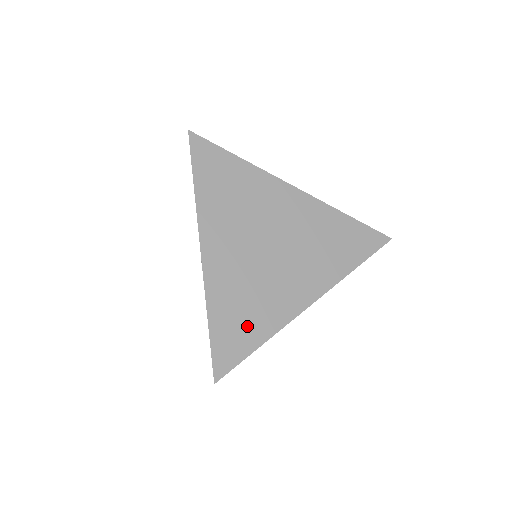
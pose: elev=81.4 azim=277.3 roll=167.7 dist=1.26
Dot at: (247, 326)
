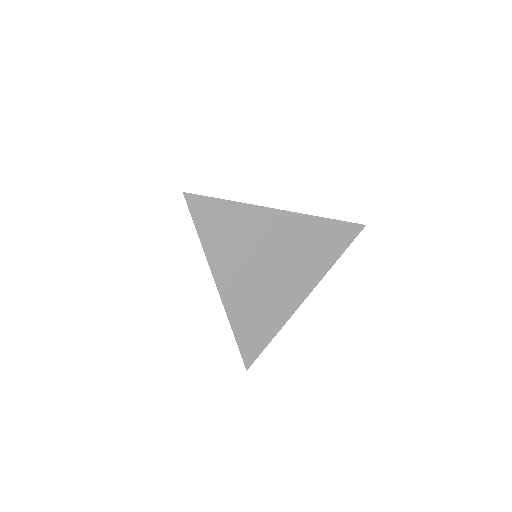
Dot at: (262, 328)
